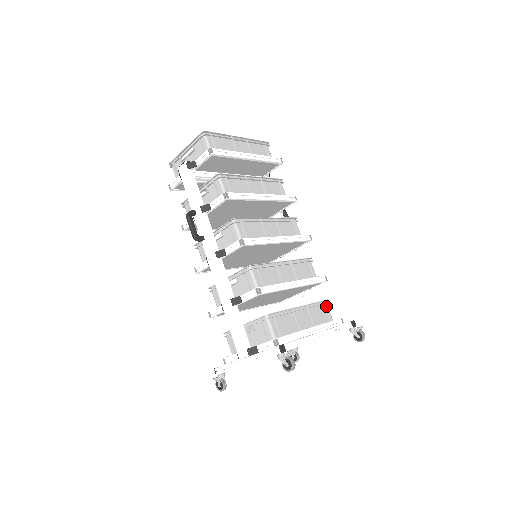
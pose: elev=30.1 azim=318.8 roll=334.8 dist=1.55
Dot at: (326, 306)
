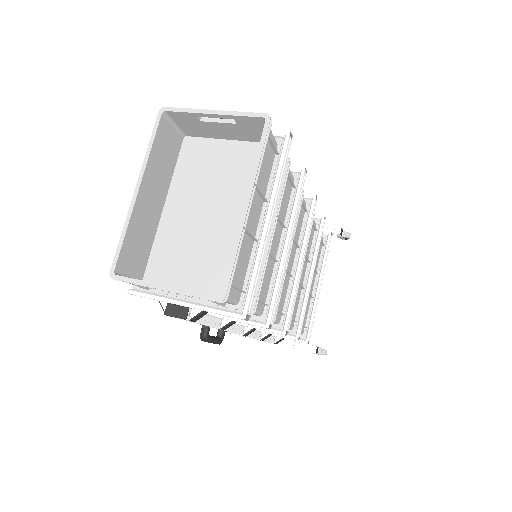
Dot at: occluded
